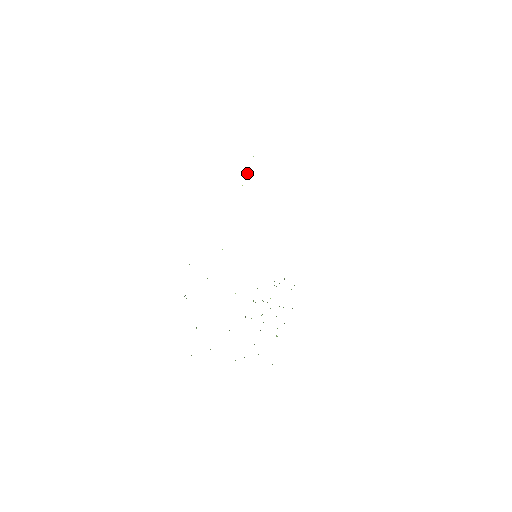
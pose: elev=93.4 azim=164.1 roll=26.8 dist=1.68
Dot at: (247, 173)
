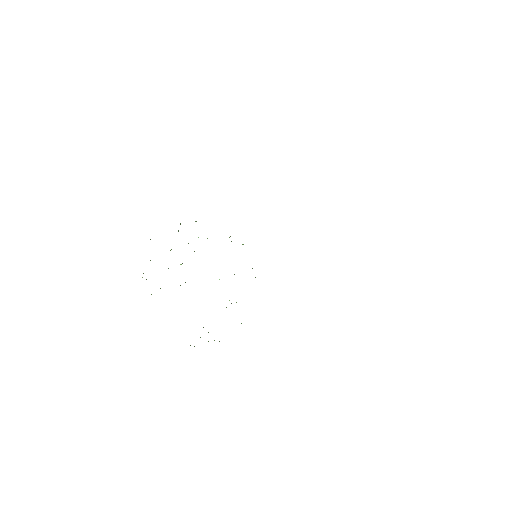
Dot at: occluded
